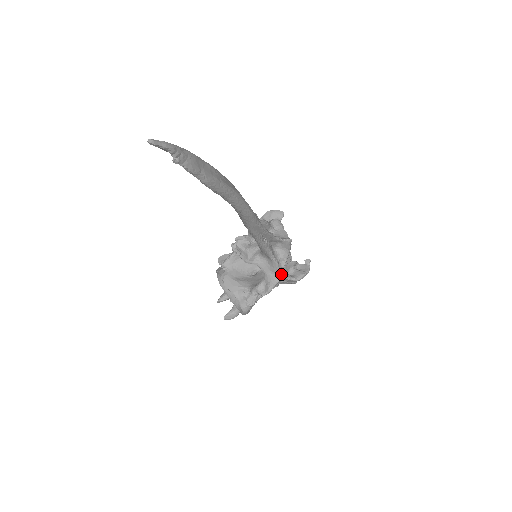
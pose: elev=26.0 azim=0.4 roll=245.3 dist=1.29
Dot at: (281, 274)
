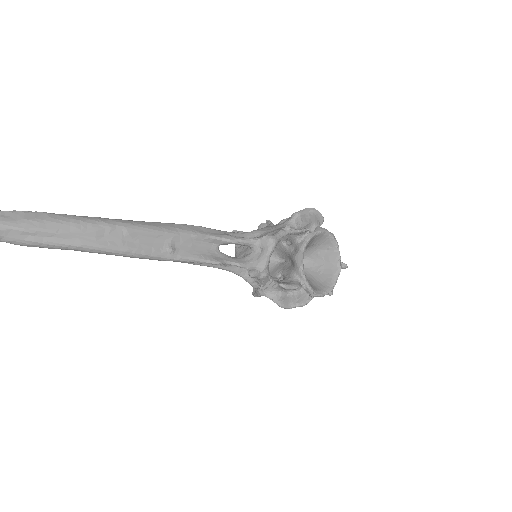
Dot at: (264, 291)
